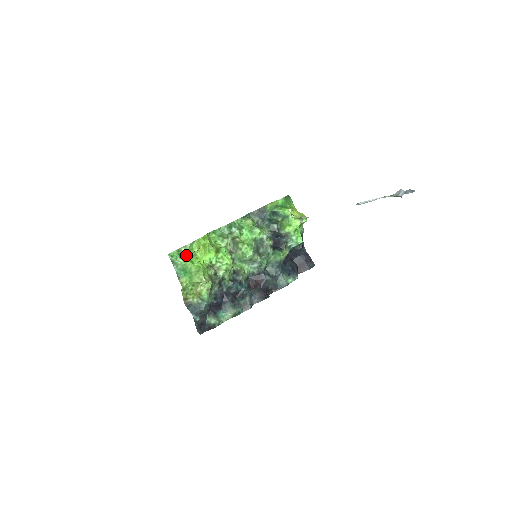
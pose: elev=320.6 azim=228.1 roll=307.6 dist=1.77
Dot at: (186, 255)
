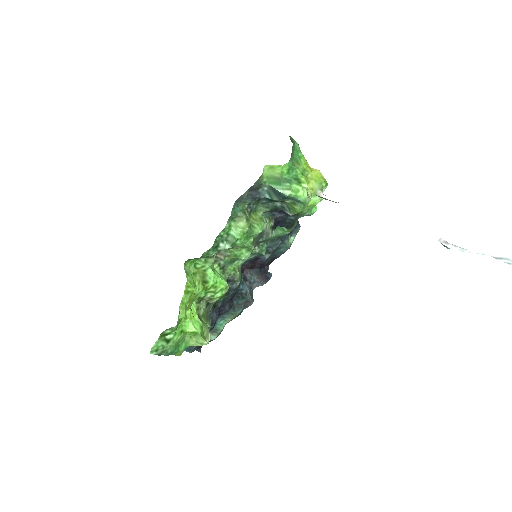
Dot at: (173, 333)
